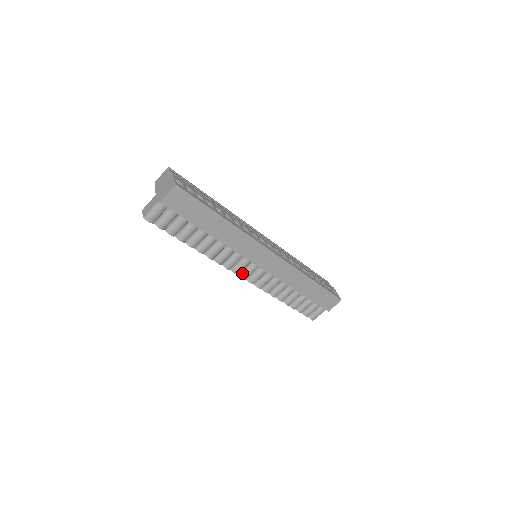
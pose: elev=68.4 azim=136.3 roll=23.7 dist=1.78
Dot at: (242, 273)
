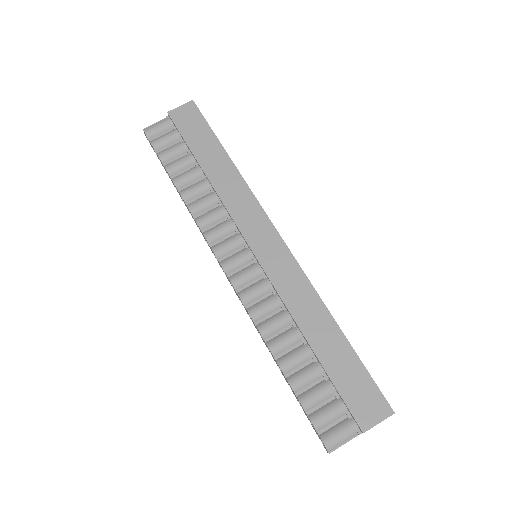
Dot at: (224, 259)
